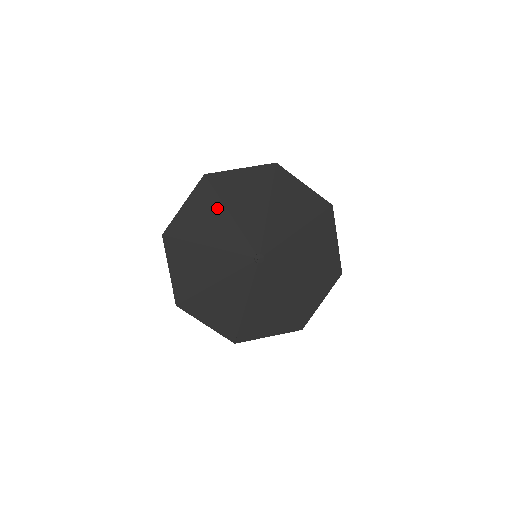
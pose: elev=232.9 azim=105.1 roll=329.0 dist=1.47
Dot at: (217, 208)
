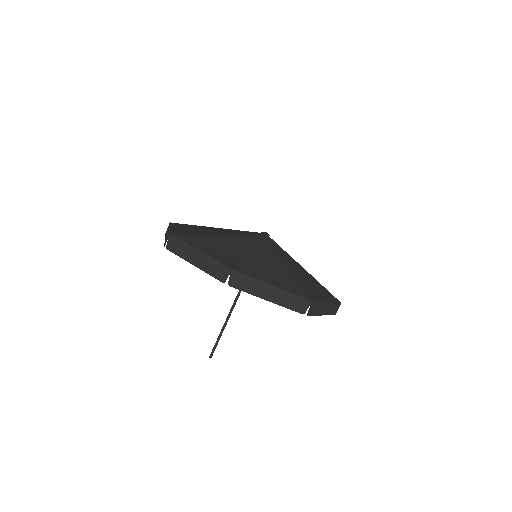
Dot at: occluded
